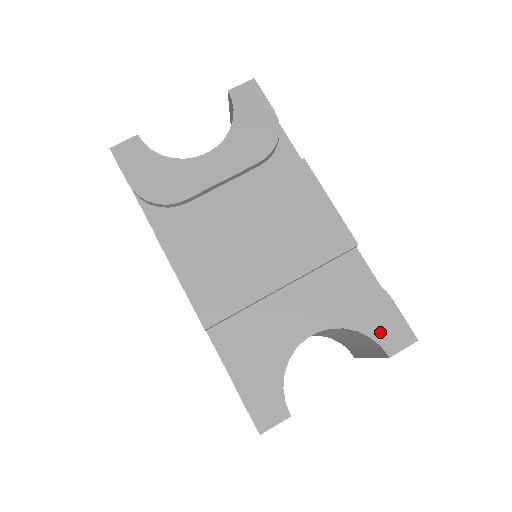
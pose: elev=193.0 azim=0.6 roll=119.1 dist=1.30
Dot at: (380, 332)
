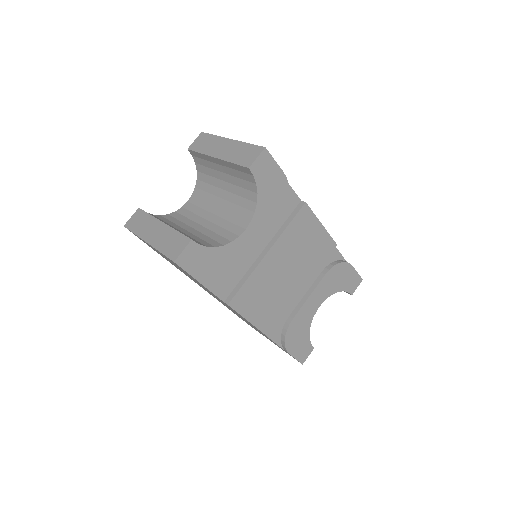
Dot at: (348, 286)
